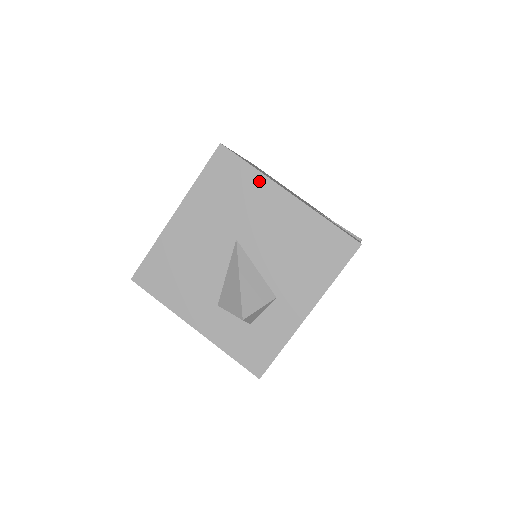
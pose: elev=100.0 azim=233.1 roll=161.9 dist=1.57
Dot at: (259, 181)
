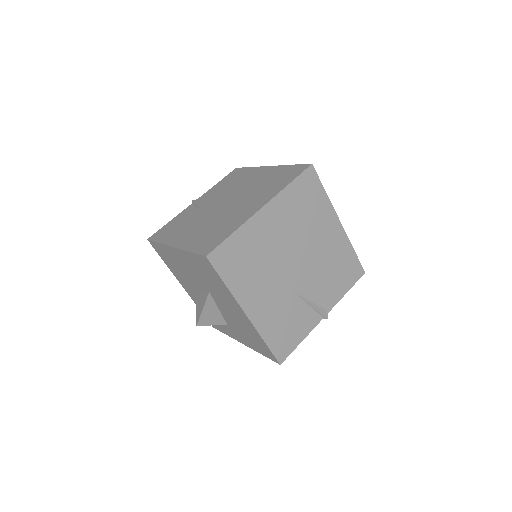
Dot at: (228, 293)
